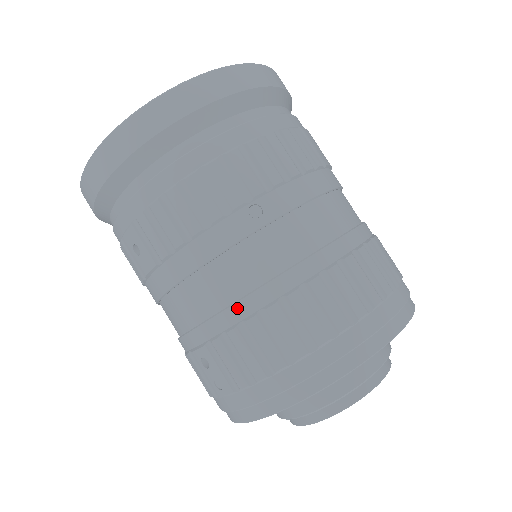
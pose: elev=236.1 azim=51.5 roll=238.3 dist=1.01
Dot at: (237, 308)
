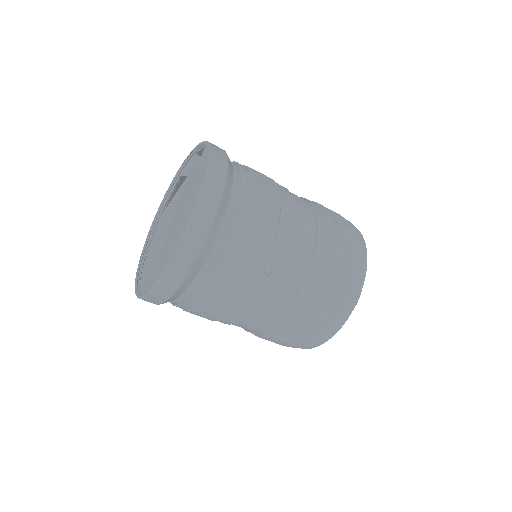
Dot at: (283, 318)
